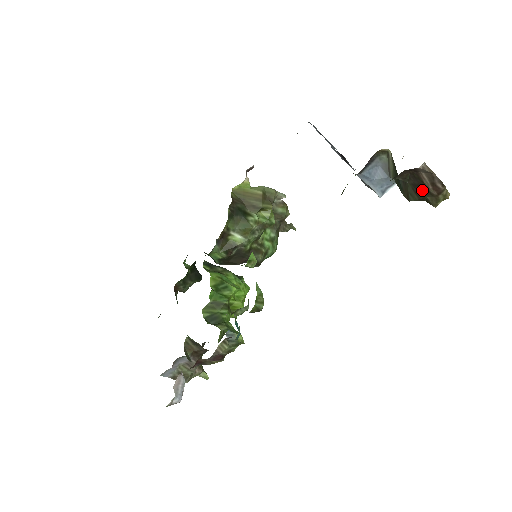
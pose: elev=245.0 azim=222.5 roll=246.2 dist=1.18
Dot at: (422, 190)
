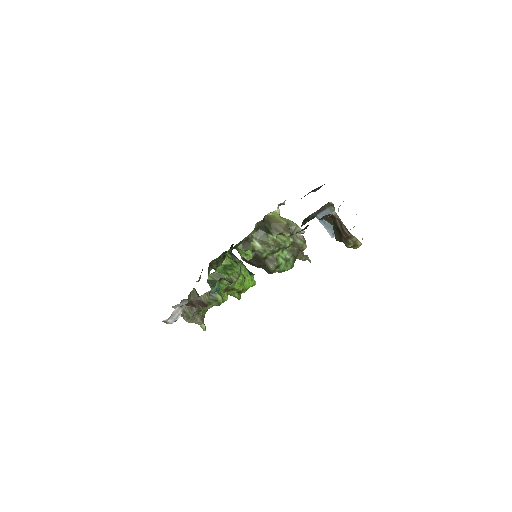
Dot at: (340, 233)
